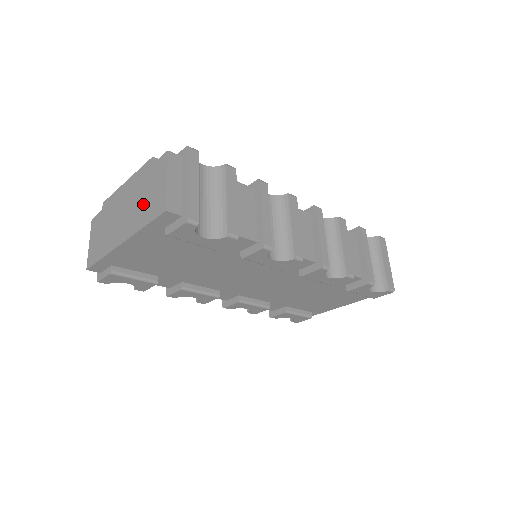
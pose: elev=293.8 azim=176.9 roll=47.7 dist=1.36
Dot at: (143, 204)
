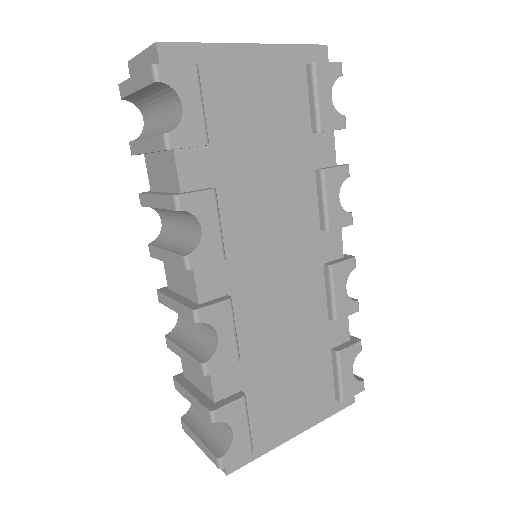
Dot at: occluded
